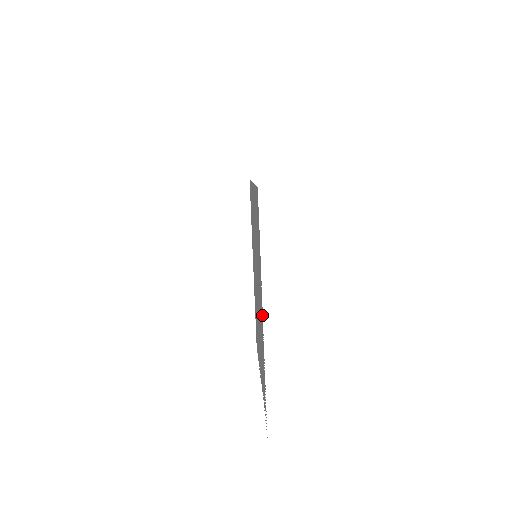
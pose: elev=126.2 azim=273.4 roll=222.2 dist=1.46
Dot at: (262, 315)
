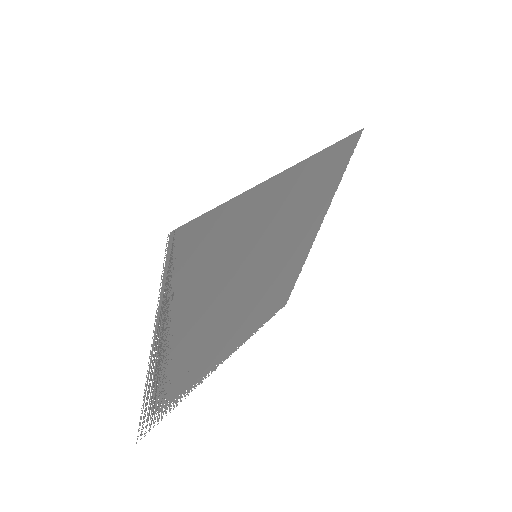
Dot at: (157, 354)
